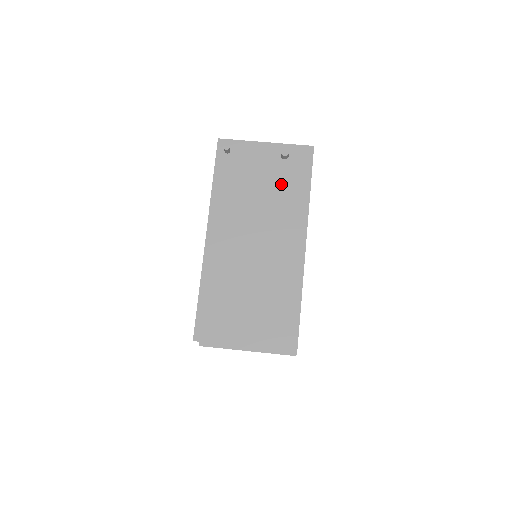
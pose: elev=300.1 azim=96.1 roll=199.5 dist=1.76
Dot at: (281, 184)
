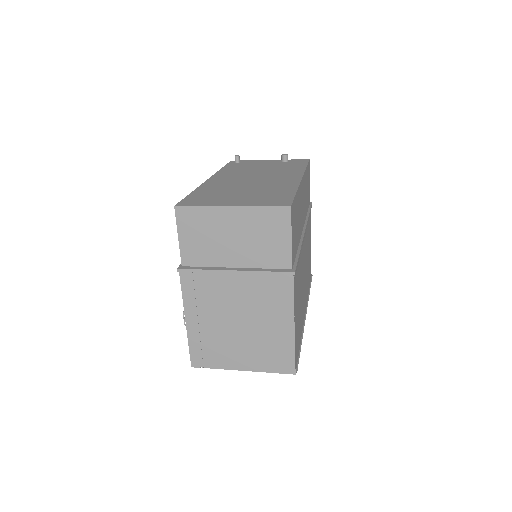
Dot at: (281, 166)
